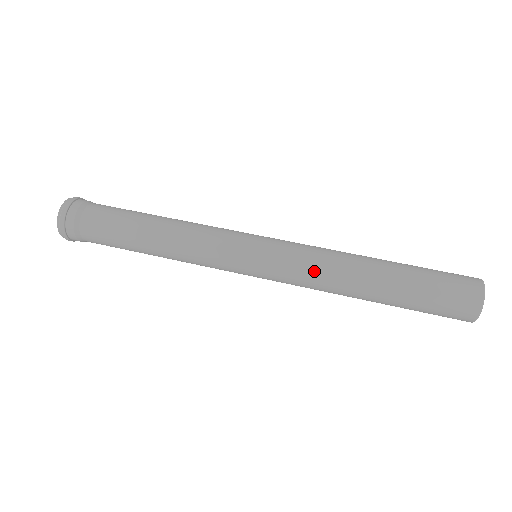
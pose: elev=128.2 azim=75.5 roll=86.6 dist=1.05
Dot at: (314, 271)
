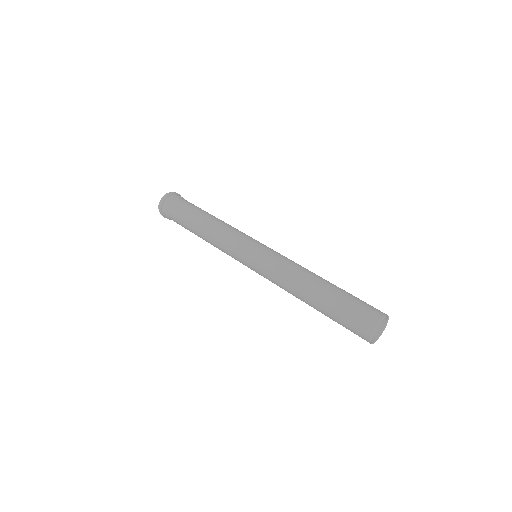
Dot at: (278, 280)
